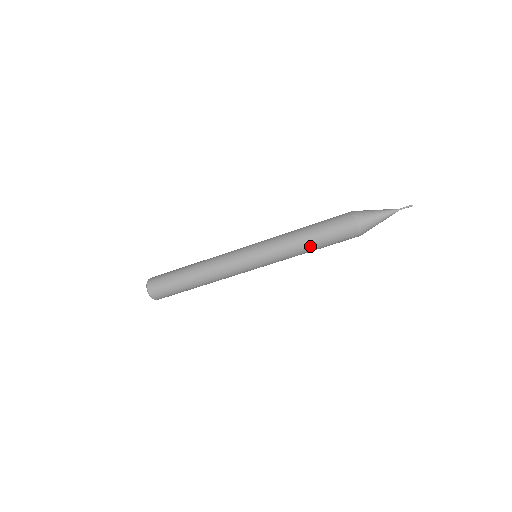
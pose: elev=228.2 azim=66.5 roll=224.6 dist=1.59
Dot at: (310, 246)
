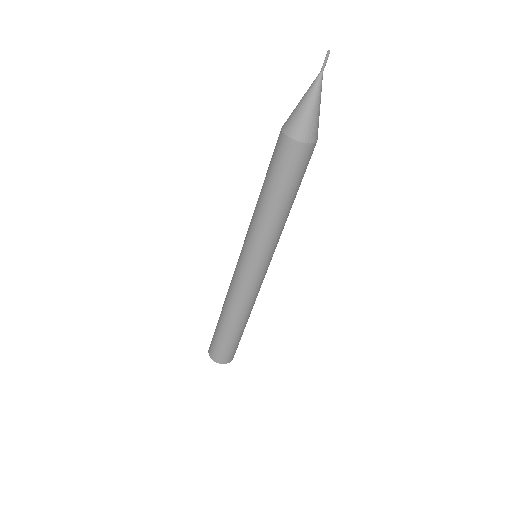
Dot at: (273, 202)
